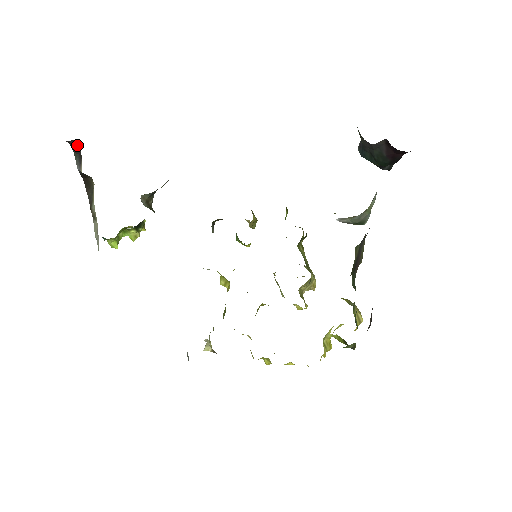
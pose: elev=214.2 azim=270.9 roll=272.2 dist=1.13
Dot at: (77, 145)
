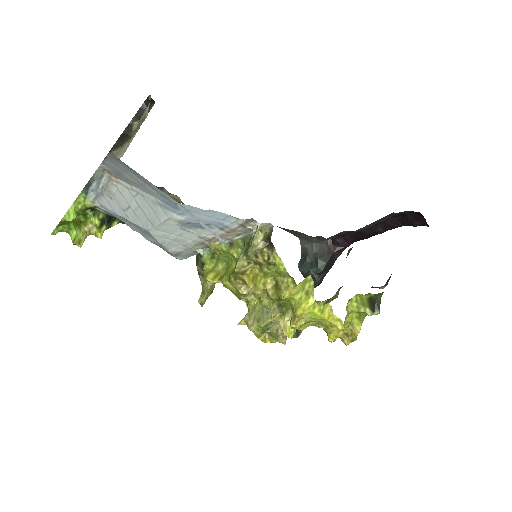
Dot at: occluded
